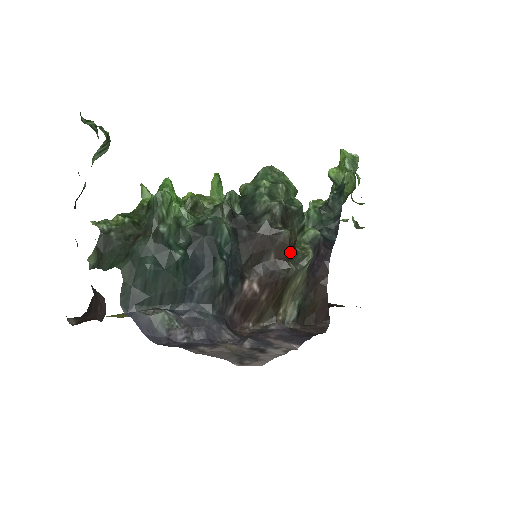
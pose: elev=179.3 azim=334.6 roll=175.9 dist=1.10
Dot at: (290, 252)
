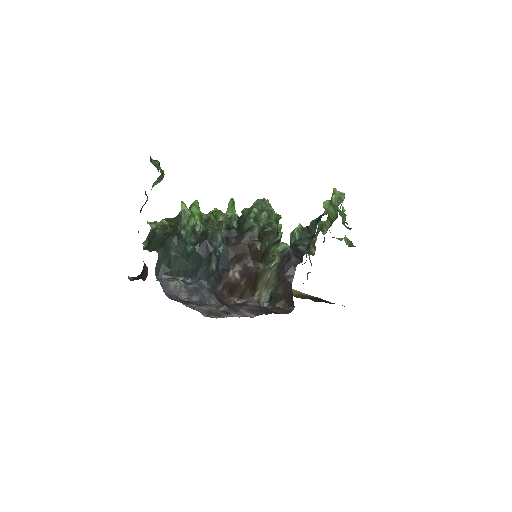
Dot at: (260, 257)
